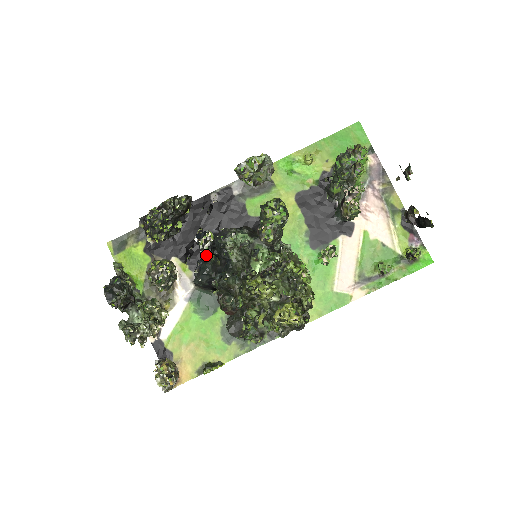
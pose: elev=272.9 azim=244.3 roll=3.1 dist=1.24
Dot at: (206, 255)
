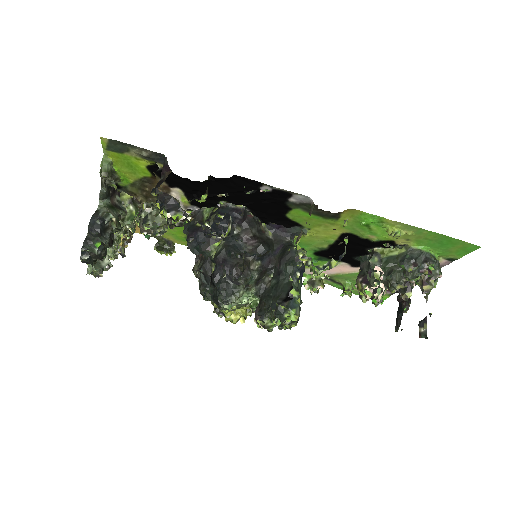
Dot at: (210, 235)
